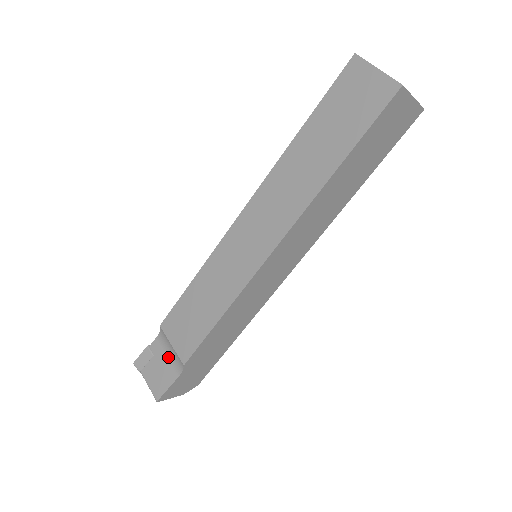
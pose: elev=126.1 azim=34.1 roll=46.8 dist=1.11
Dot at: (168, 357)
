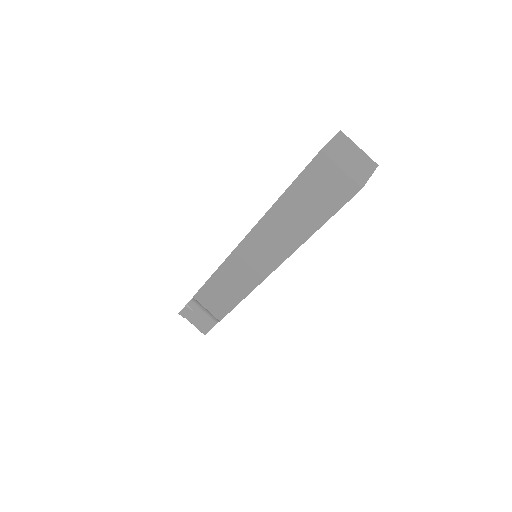
Dot at: (205, 313)
